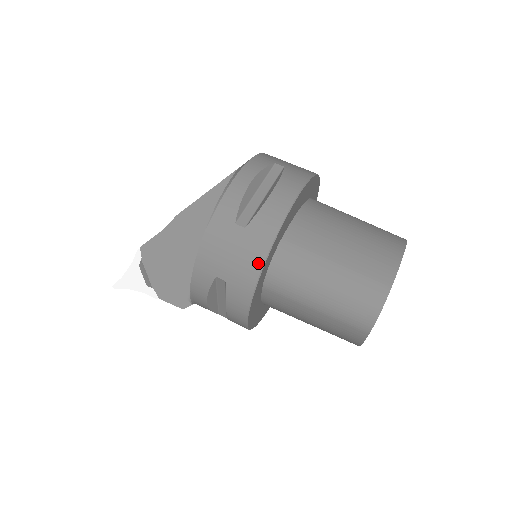
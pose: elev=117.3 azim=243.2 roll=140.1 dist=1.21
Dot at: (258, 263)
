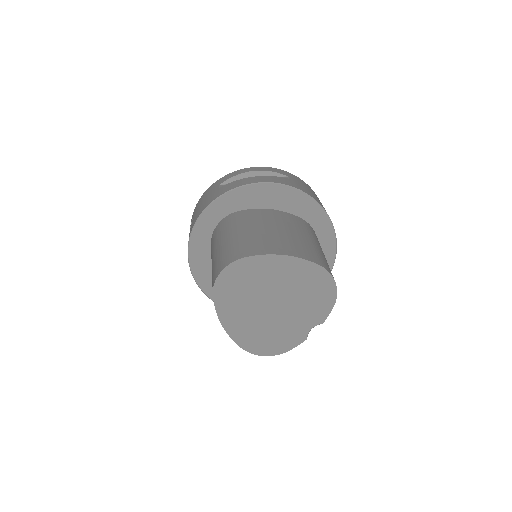
Dot at: (204, 208)
